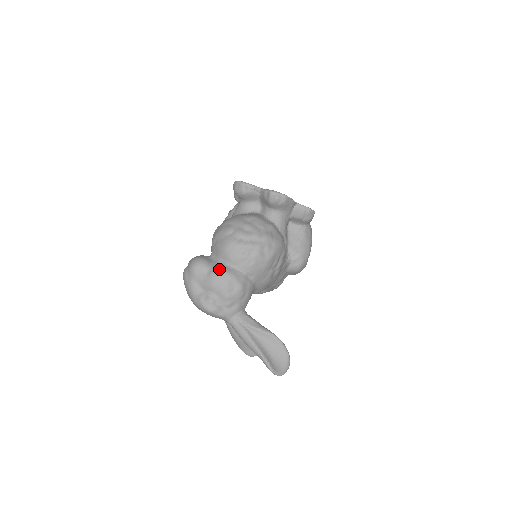
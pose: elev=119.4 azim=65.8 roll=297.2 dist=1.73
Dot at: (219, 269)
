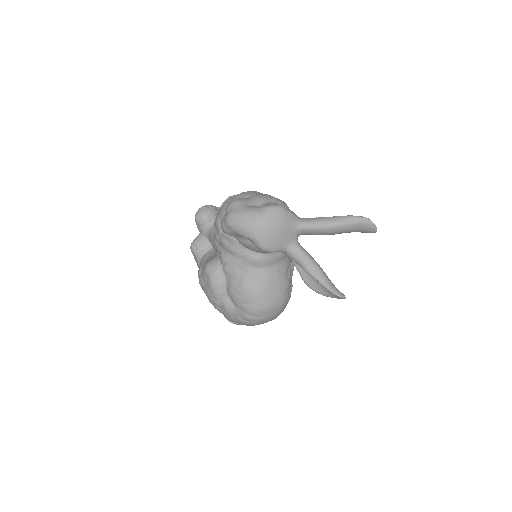
Dot at: occluded
